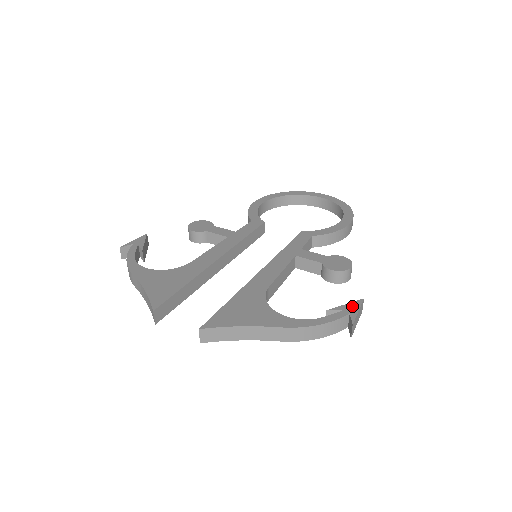
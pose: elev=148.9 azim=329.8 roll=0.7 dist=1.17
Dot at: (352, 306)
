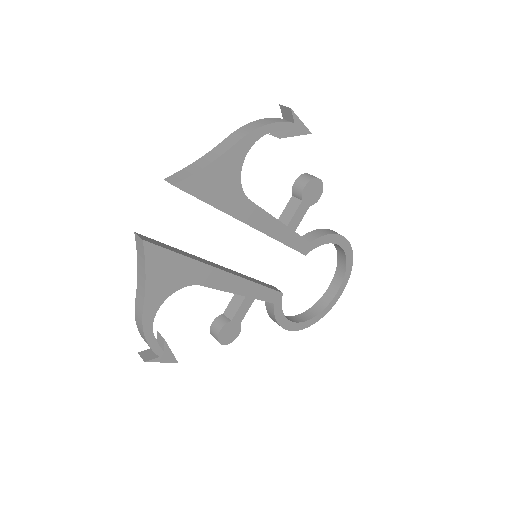
Dot at: occluded
